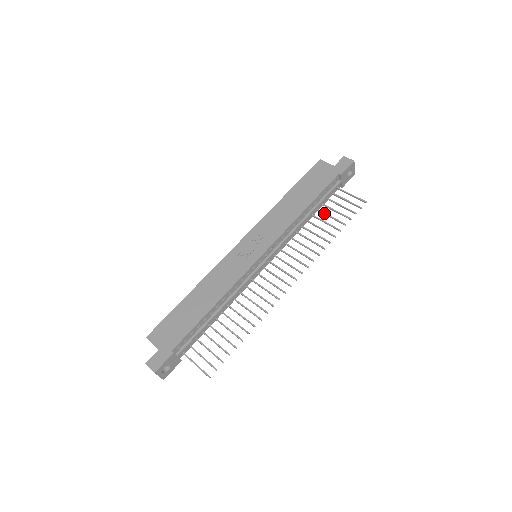
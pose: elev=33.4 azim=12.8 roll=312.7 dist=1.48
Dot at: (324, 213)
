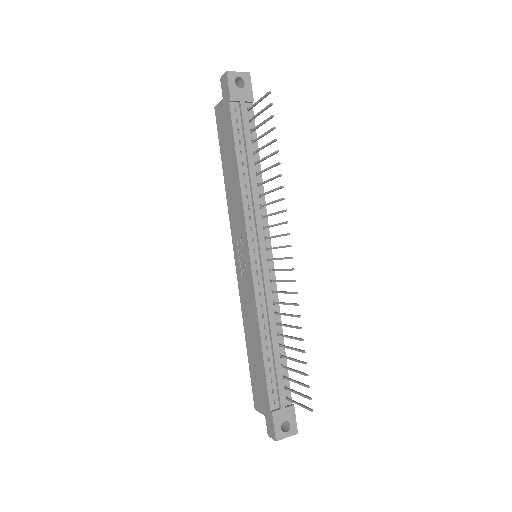
Dot at: (258, 150)
